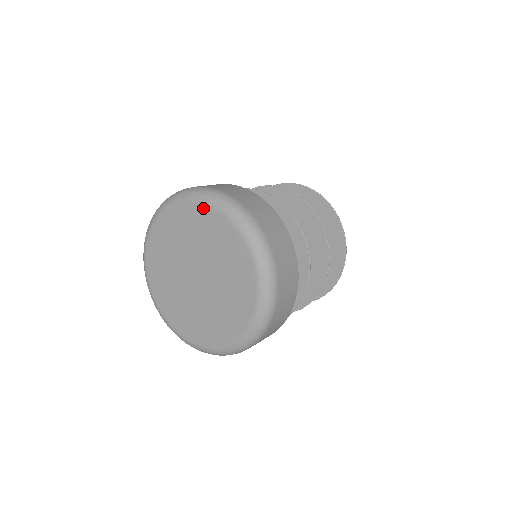
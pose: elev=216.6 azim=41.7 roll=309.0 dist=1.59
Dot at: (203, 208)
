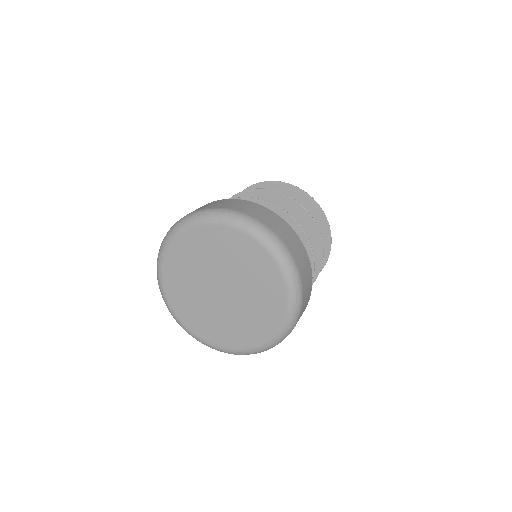
Dot at: (247, 239)
